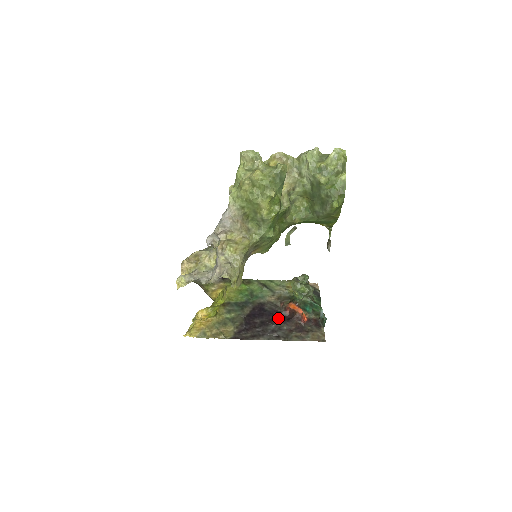
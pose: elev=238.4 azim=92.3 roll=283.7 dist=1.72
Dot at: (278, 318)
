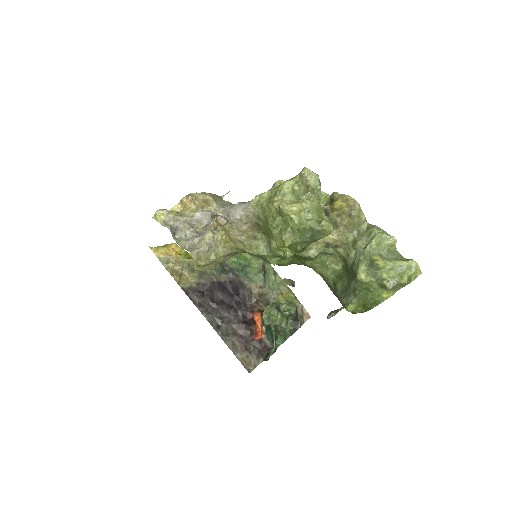
Dot at: (239, 312)
